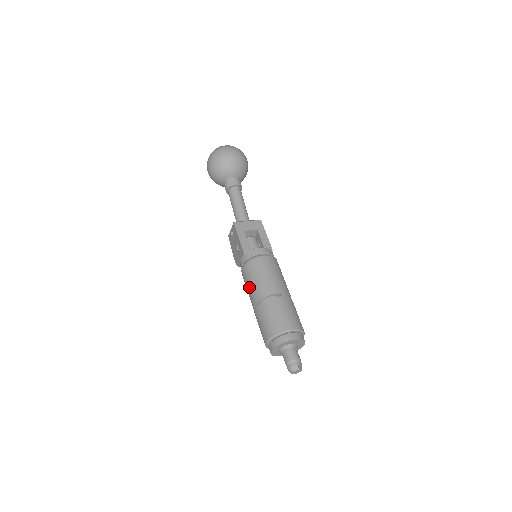
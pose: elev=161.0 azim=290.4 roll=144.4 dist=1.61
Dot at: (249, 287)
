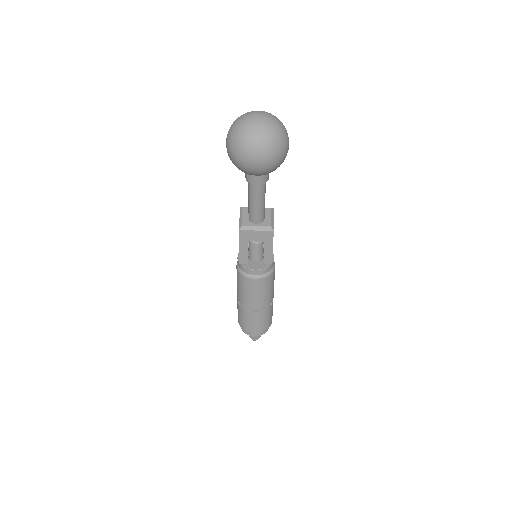
Dot at: (237, 285)
